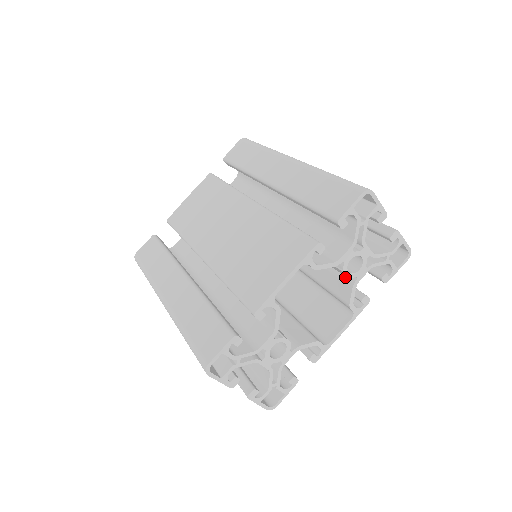
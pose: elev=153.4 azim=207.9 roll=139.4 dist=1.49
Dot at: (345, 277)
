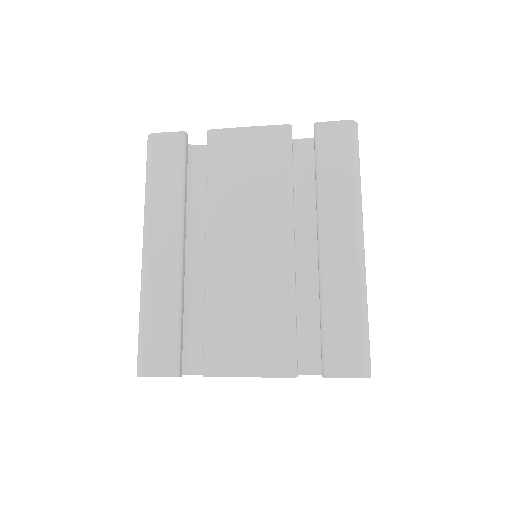
Dot at: occluded
